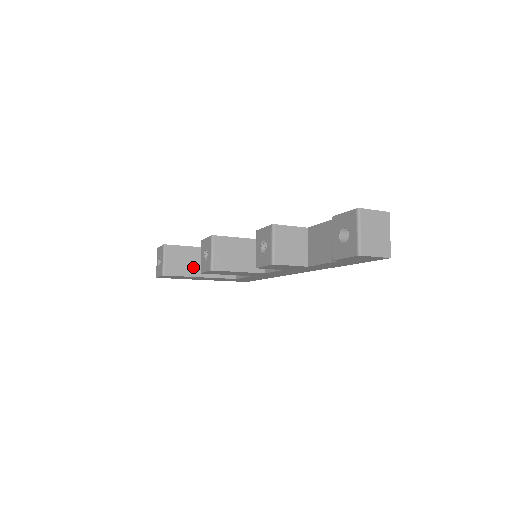
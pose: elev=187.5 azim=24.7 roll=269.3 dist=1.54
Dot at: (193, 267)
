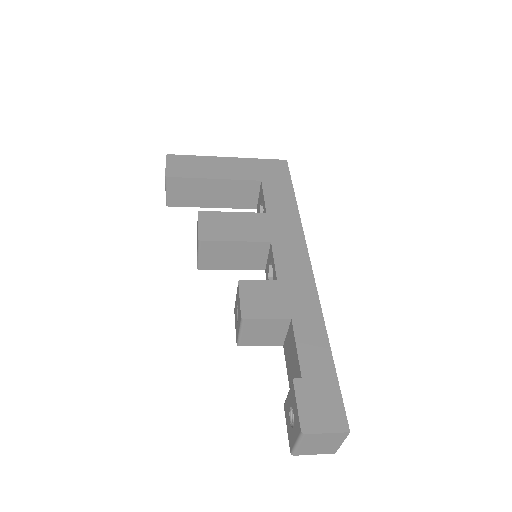
Dot at: (203, 198)
